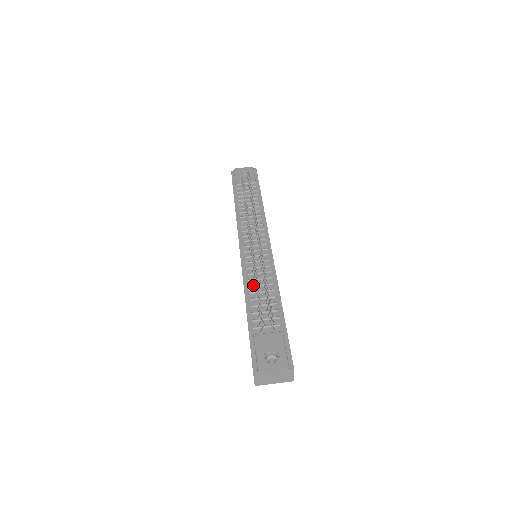
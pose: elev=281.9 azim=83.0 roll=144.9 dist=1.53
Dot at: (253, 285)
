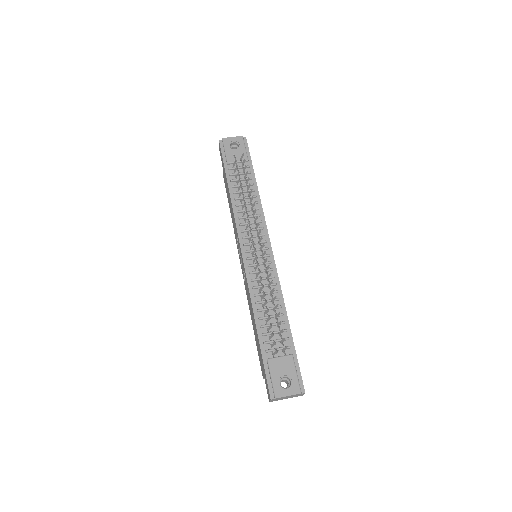
Dot at: (261, 301)
